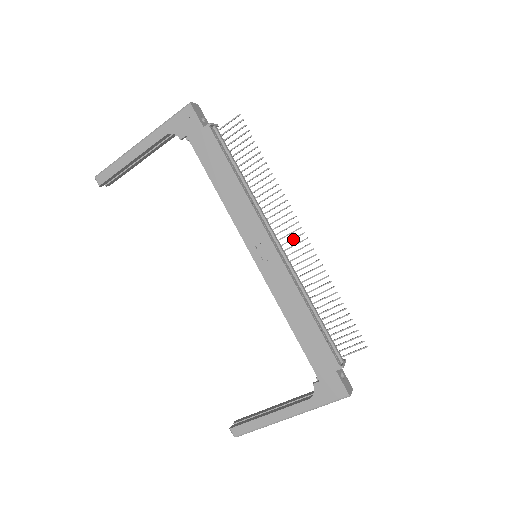
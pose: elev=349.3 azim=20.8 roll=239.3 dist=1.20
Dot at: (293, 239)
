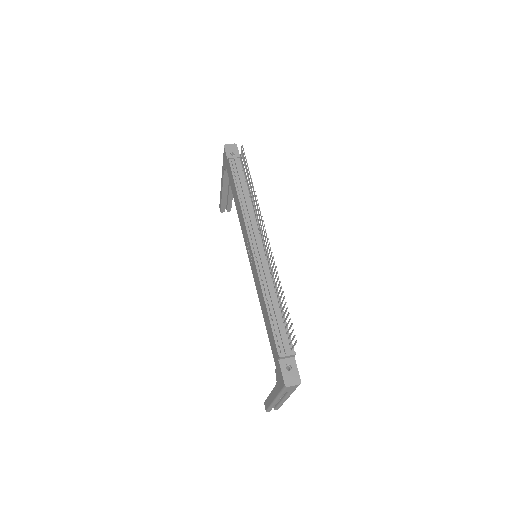
Dot at: (265, 240)
